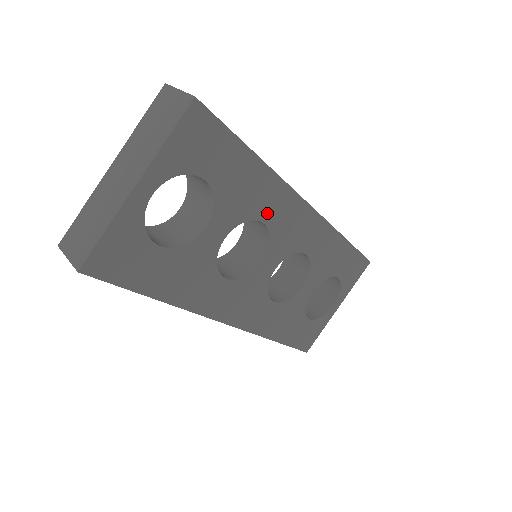
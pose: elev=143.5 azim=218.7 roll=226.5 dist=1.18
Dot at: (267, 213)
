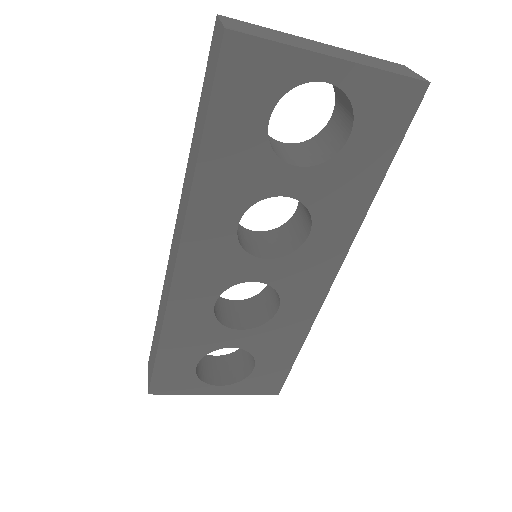
Dot at: (321, 232)
